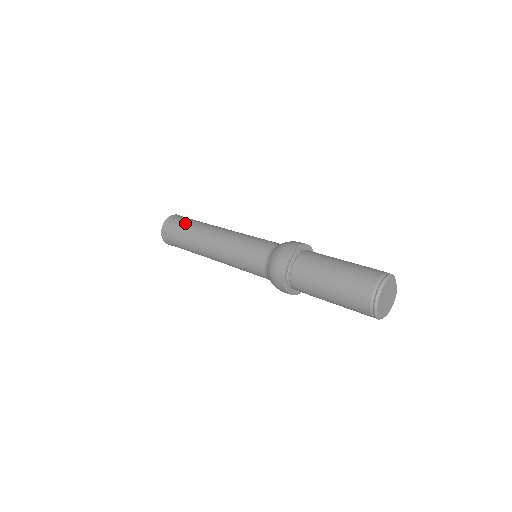
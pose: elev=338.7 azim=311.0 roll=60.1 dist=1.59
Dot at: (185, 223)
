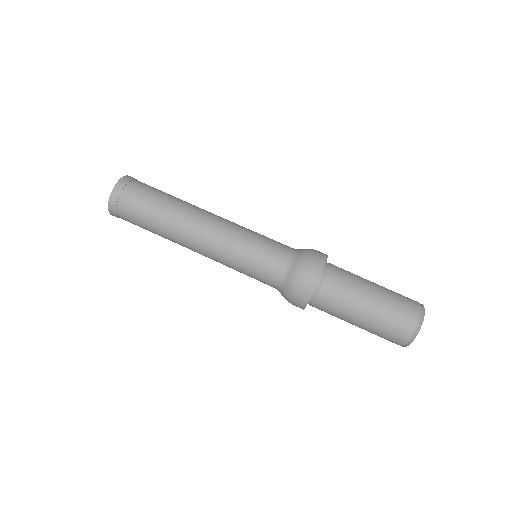
Dot at: (150, 197)
